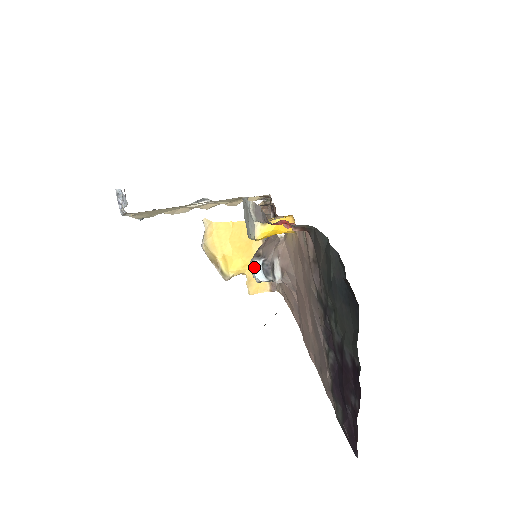
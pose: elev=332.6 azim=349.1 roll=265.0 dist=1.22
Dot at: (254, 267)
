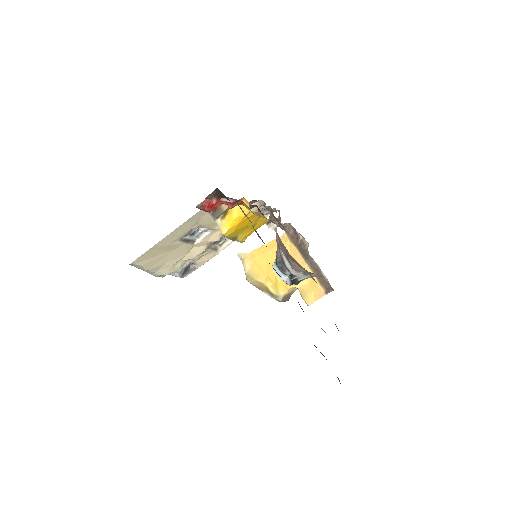
Dot at: (275, 271)
